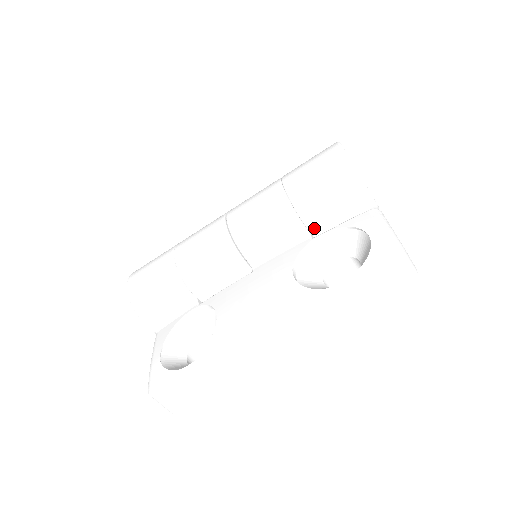
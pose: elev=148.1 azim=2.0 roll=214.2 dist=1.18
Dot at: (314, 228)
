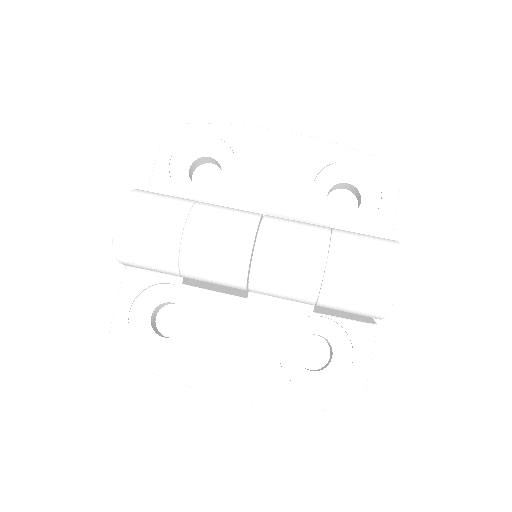
Dot at: (321, 306)
